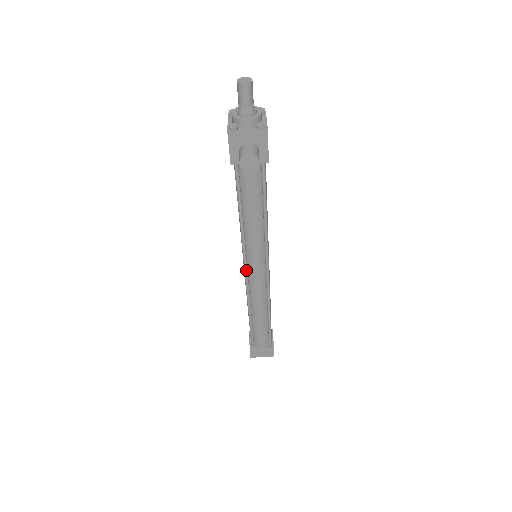
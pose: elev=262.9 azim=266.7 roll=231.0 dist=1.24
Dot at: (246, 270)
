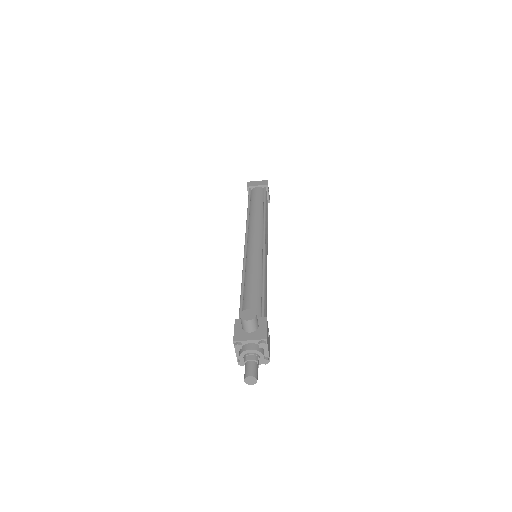
Dot at: occluded
